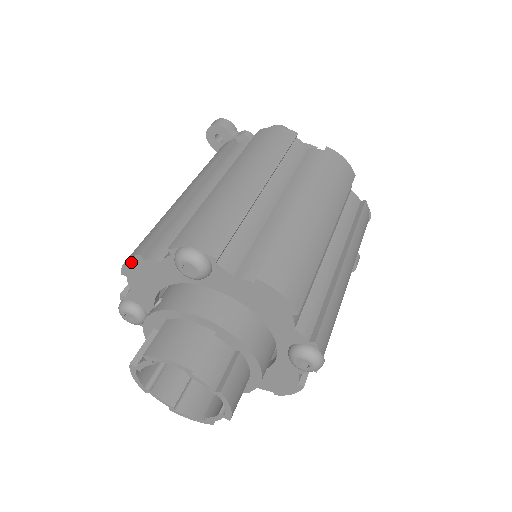
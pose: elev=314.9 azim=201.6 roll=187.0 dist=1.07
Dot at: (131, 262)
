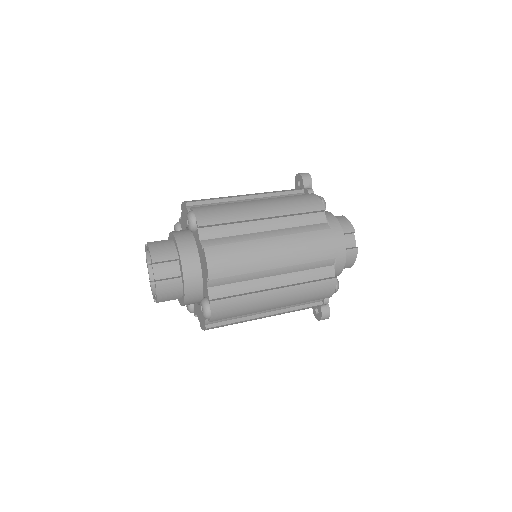
Dot at: (183, 204)
